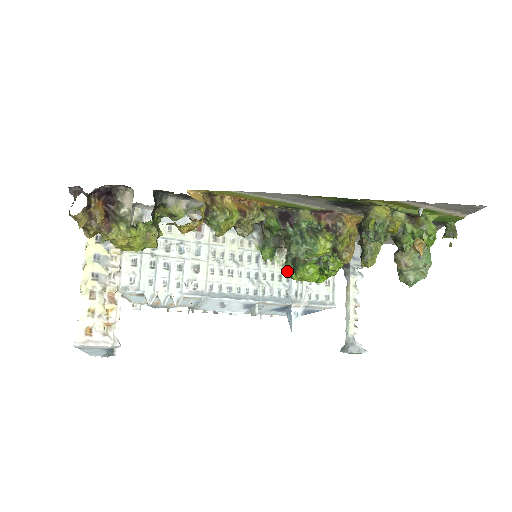
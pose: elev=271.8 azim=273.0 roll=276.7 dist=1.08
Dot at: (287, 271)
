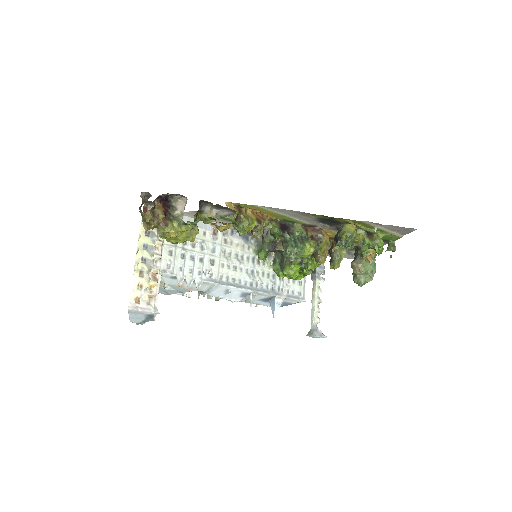
Dot at: (275, 270)
